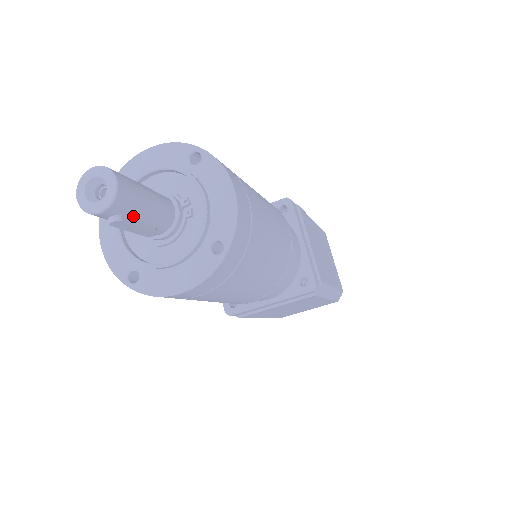
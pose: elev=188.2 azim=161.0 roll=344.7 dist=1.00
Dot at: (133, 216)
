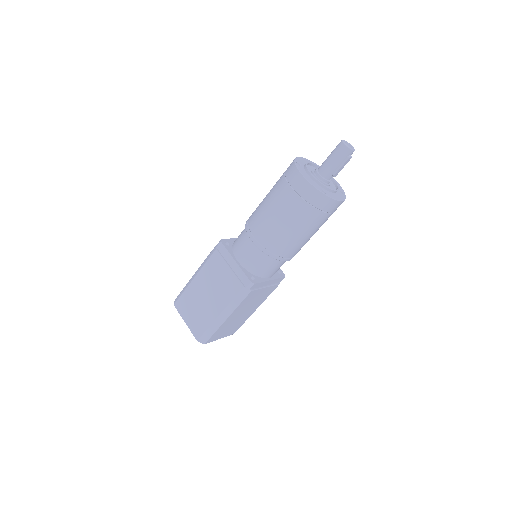
Dot at: (346, 161)
